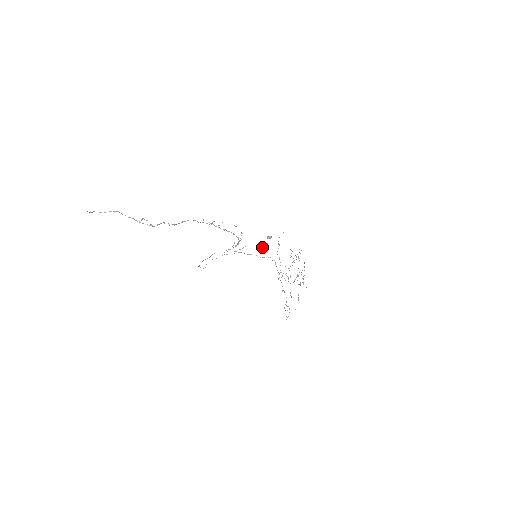
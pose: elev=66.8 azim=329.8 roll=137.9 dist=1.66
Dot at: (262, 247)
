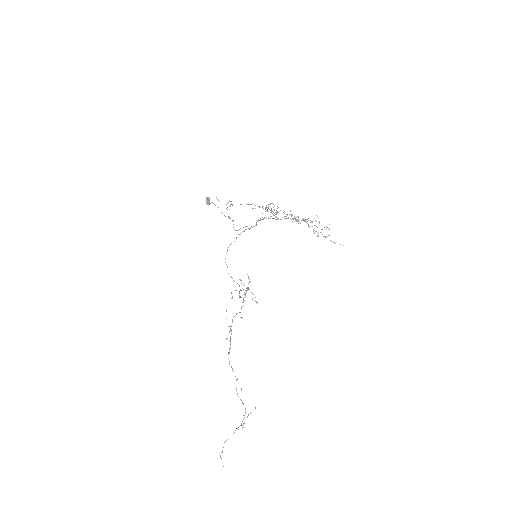
Dot at: occluded
